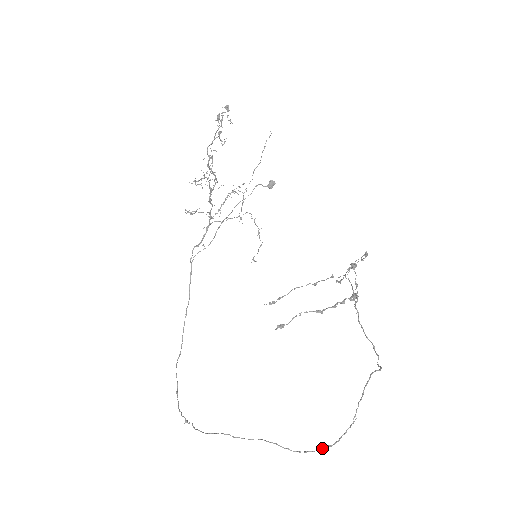
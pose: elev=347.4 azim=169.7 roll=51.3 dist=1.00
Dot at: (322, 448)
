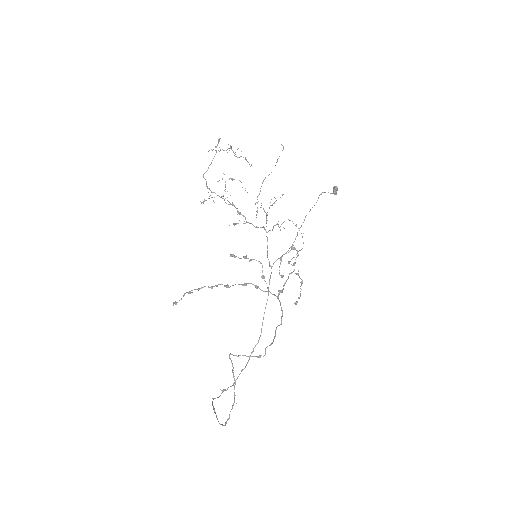
Dot at: (225, 424)
